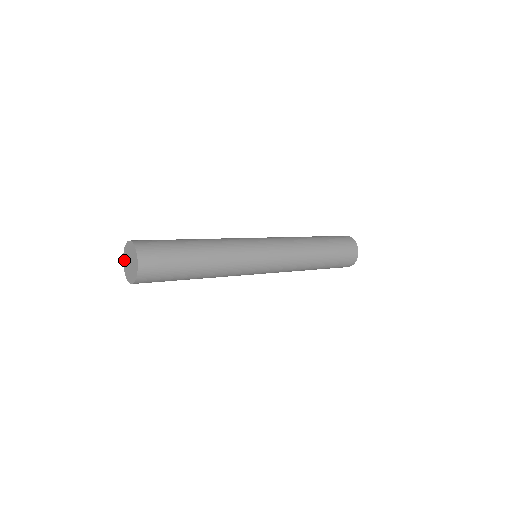
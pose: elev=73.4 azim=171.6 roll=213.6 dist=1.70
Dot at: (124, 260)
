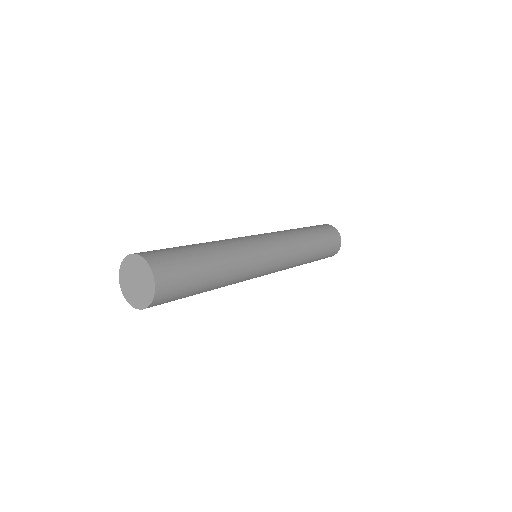
Dot at: (130, 300)
